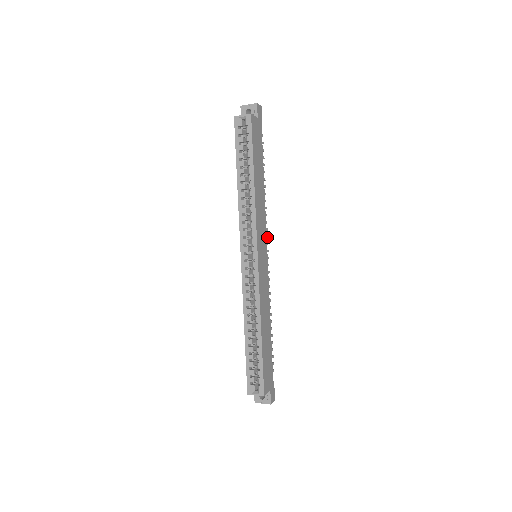
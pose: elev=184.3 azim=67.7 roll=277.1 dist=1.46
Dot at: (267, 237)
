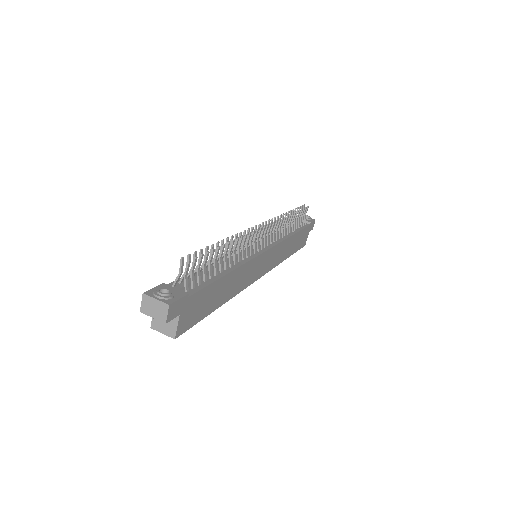
Dot at: occluded
